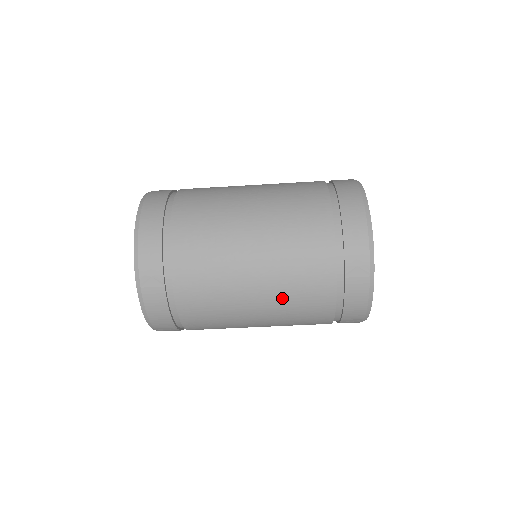
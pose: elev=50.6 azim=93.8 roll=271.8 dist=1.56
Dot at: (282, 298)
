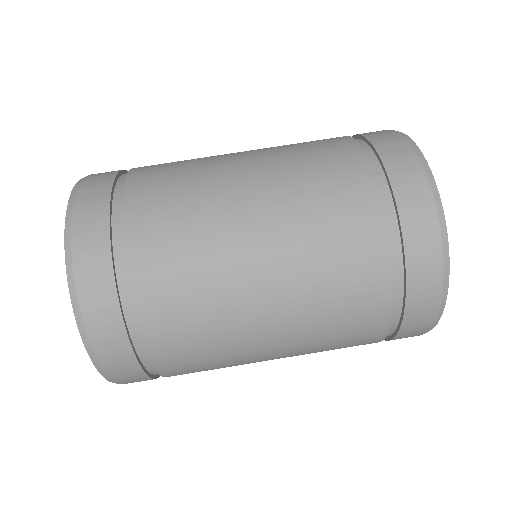
Dot at: (291, 190)
